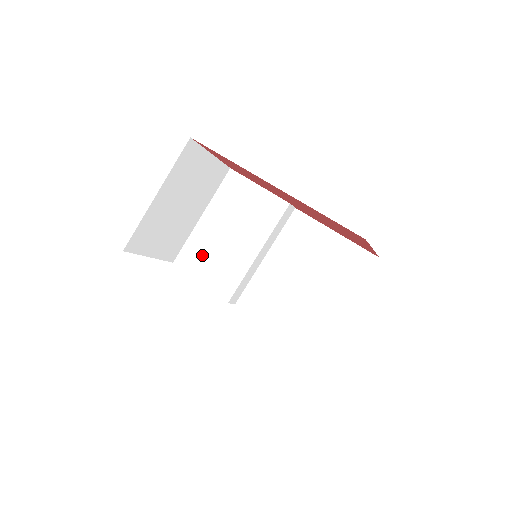
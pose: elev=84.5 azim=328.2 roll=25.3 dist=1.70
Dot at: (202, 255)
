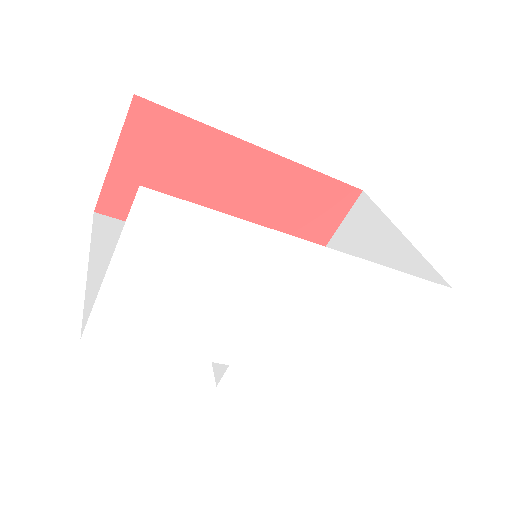
Dot at: occluded
